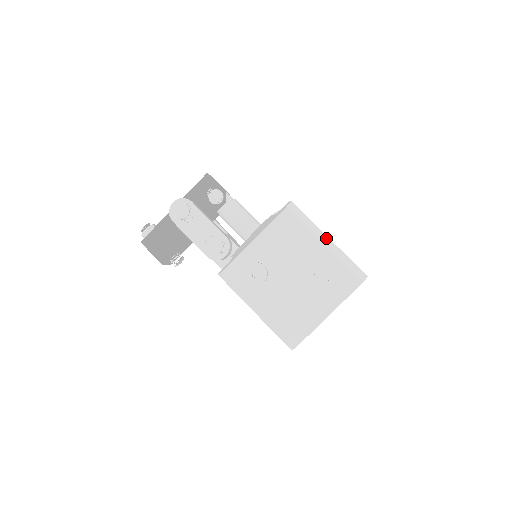
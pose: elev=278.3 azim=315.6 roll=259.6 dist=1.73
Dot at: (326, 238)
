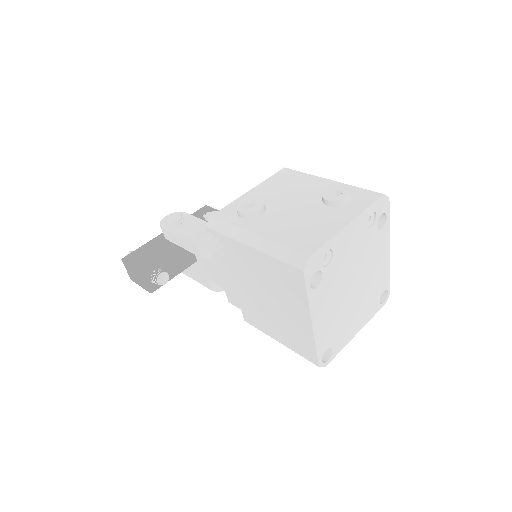
Dot at: occluded
